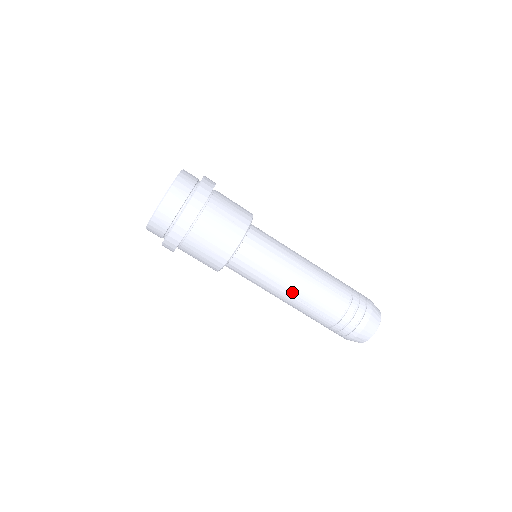
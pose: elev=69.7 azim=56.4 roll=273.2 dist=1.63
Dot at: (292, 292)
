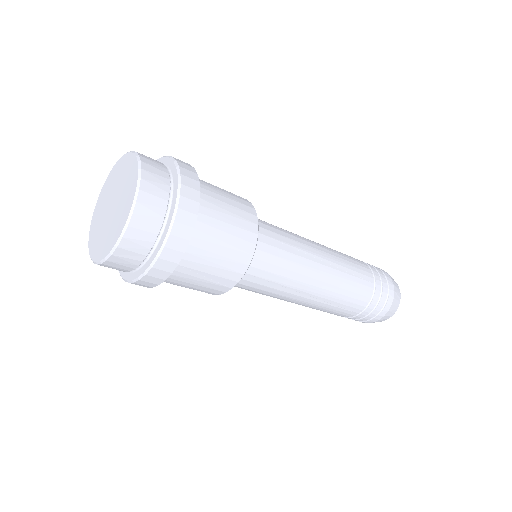
Dot at: occluded
